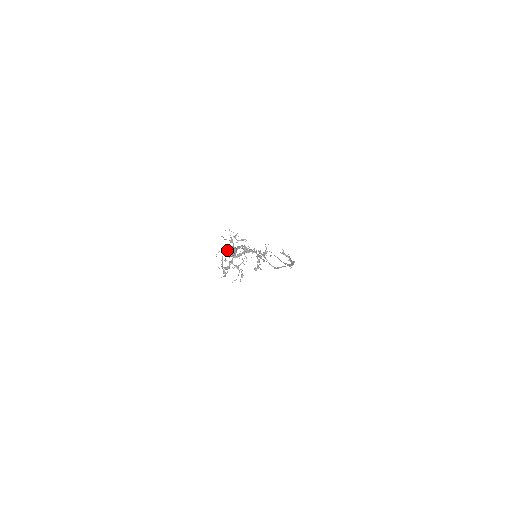
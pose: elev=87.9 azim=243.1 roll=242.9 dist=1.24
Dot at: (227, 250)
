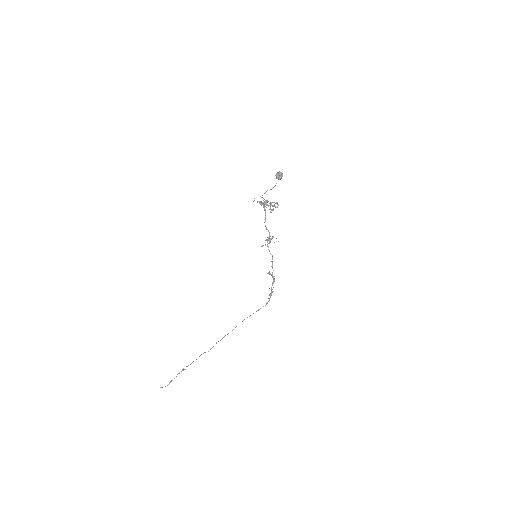
Dot at: (278, 172)
